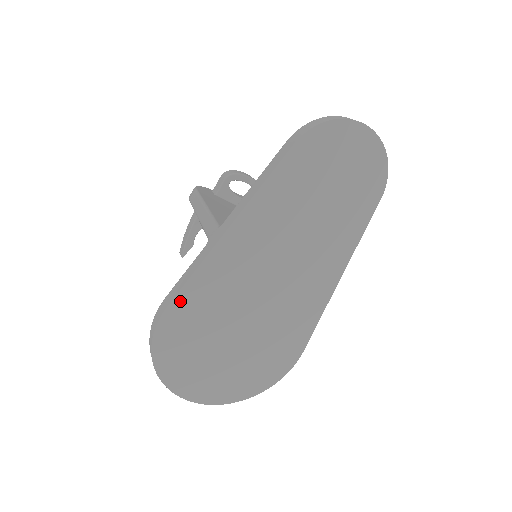
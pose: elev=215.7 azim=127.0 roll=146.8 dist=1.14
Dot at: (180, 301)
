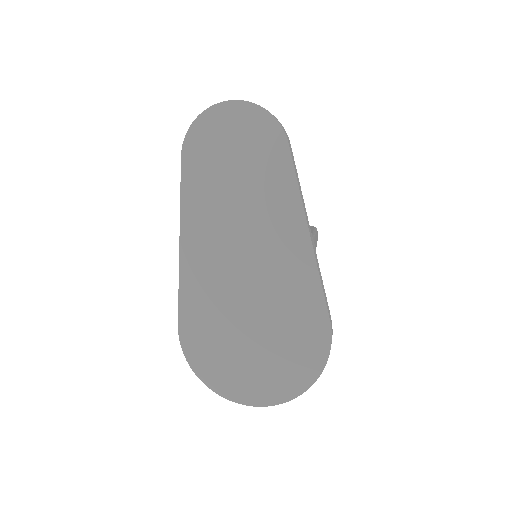
Dot at: (184, 316)
